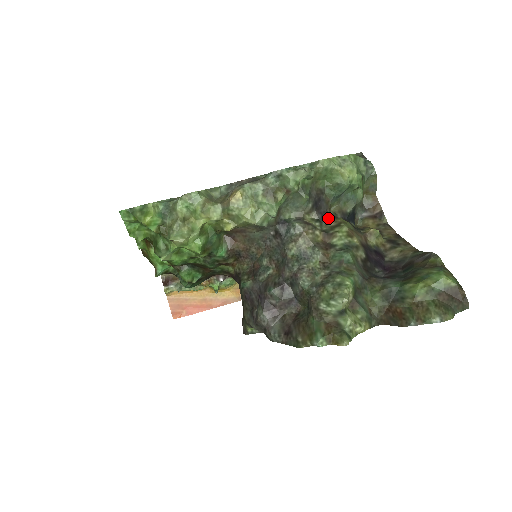
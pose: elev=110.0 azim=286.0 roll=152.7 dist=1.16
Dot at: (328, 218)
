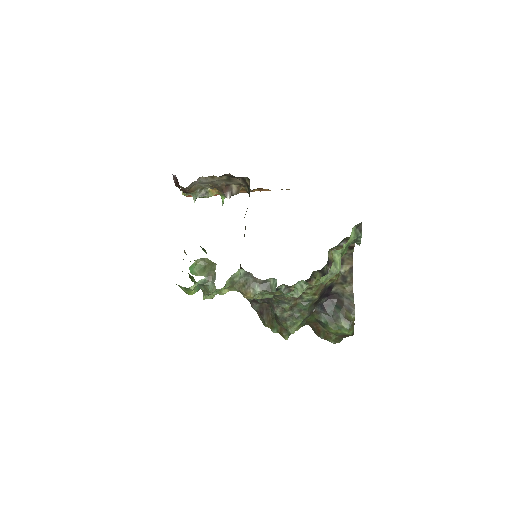
Dot at: occluded
